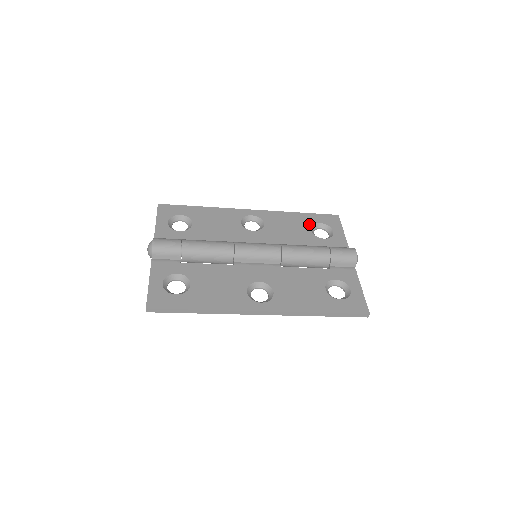
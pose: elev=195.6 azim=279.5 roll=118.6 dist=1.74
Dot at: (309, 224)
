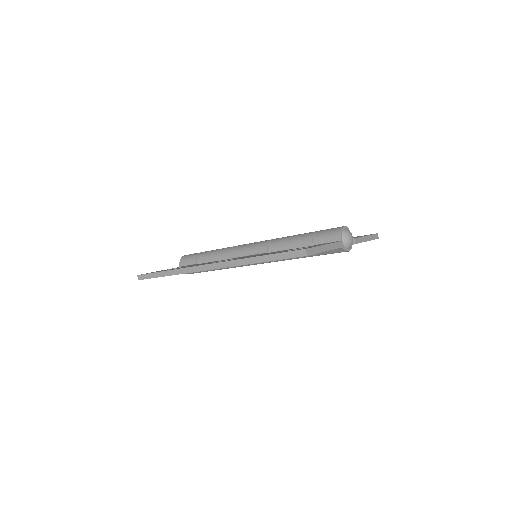
Dot at: occluded
